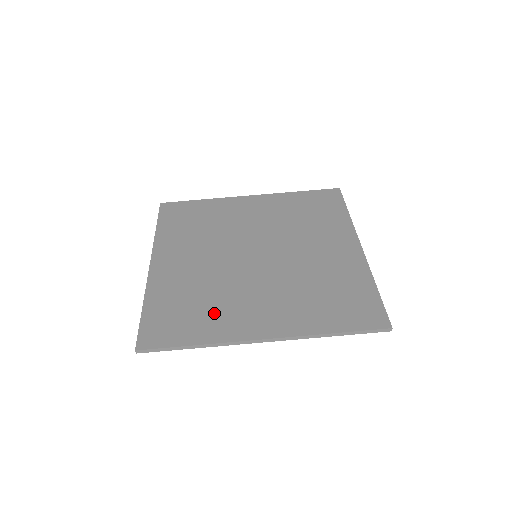
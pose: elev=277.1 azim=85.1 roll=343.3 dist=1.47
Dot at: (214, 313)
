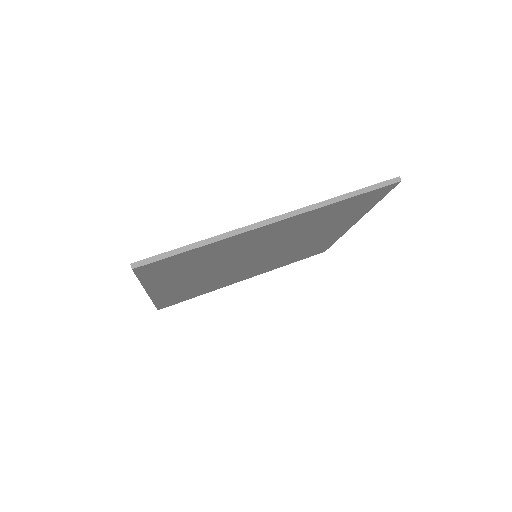
Dot at: occluded
